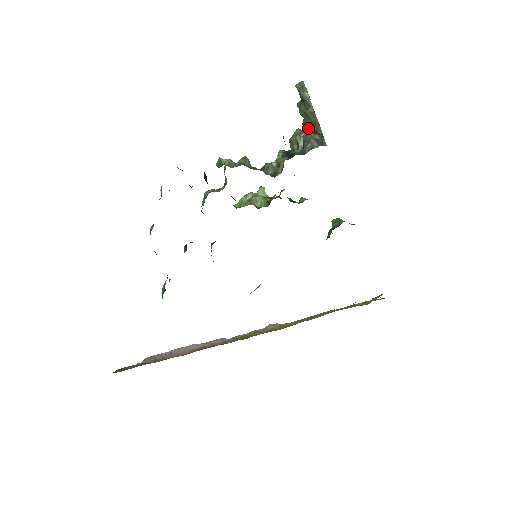
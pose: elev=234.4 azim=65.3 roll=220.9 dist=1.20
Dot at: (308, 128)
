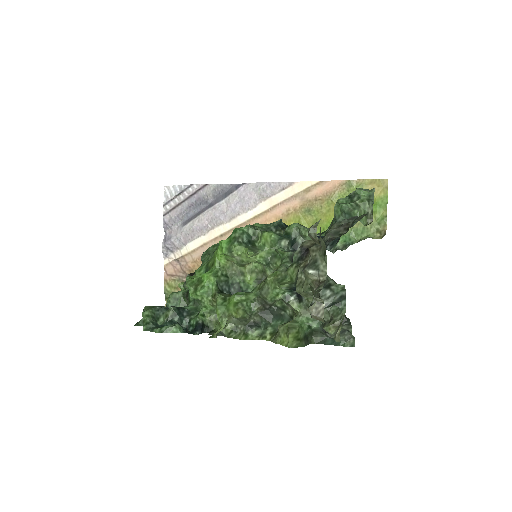
Dot at: occluded
